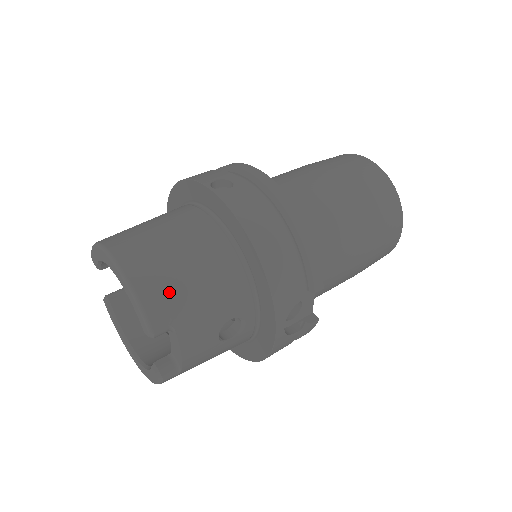
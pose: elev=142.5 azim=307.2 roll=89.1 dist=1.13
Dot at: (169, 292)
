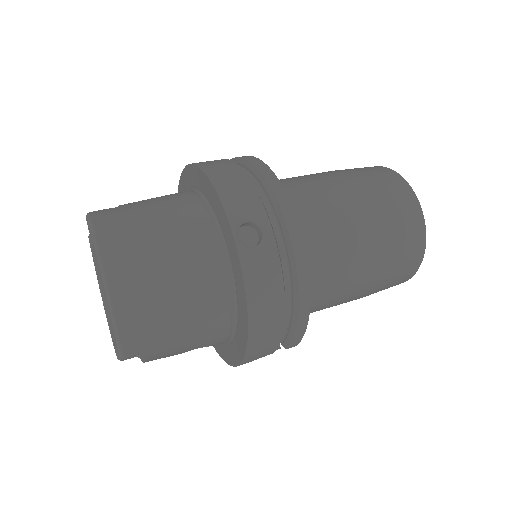
Dot at: (151, 331)
